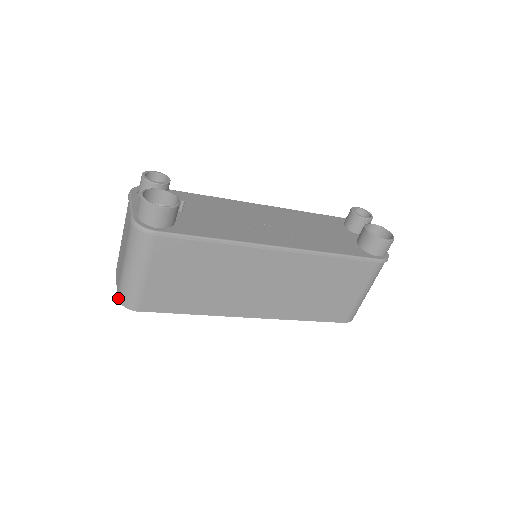
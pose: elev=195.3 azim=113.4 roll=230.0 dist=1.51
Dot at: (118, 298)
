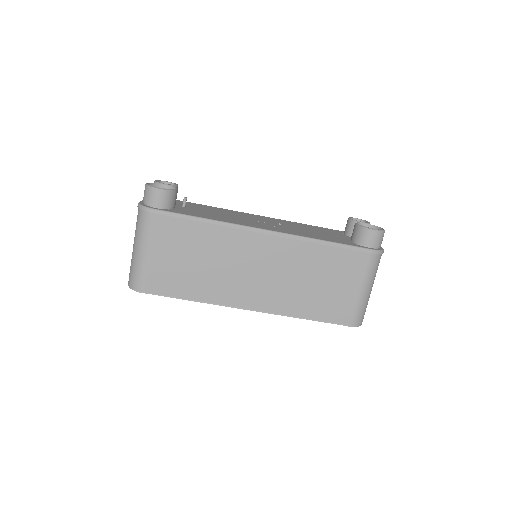
Dot at: (128, 283)
